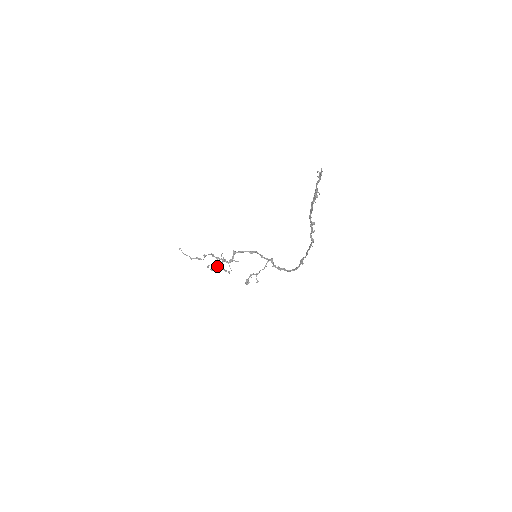
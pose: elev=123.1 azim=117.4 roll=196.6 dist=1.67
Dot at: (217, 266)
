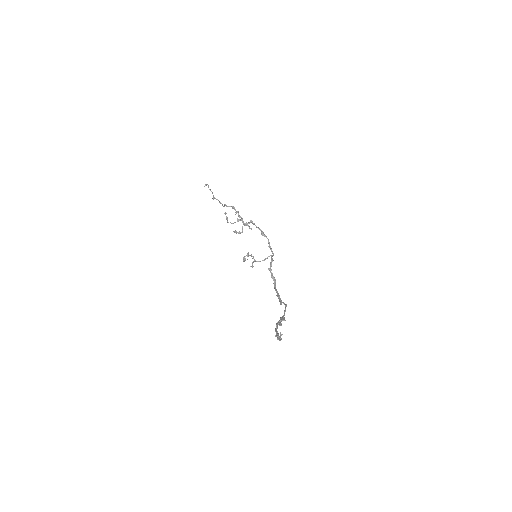
Dot at: occluded
